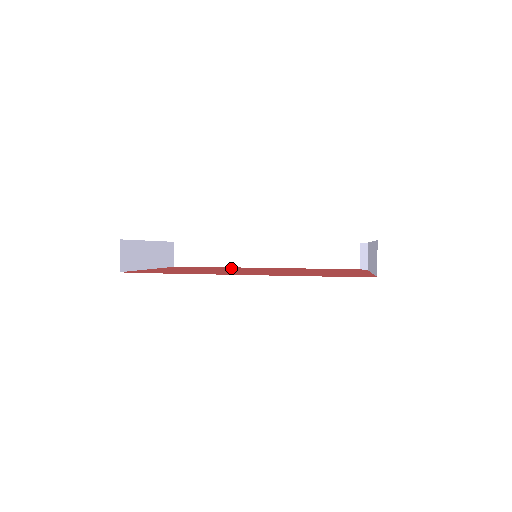
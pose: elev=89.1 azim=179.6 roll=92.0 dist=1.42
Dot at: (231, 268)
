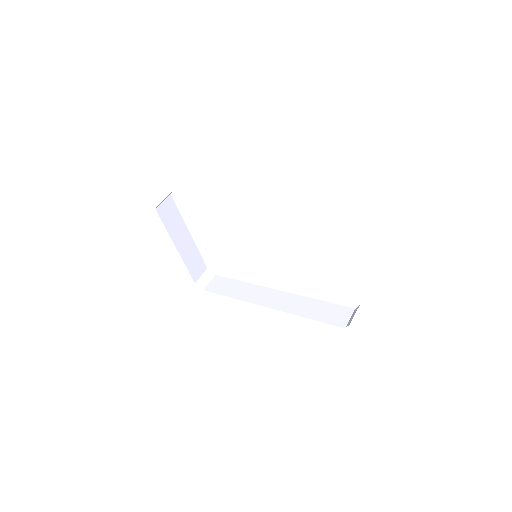
Dot at: occluded
